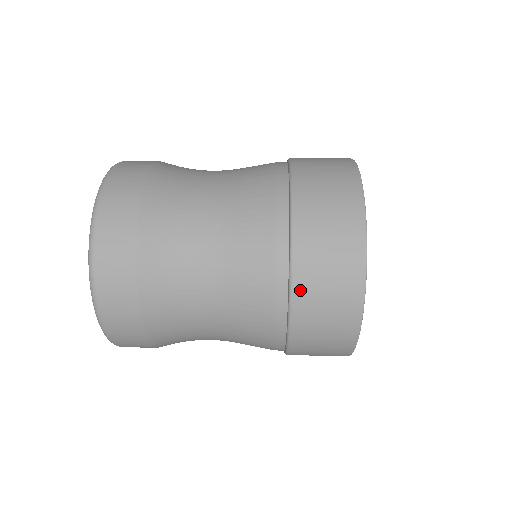
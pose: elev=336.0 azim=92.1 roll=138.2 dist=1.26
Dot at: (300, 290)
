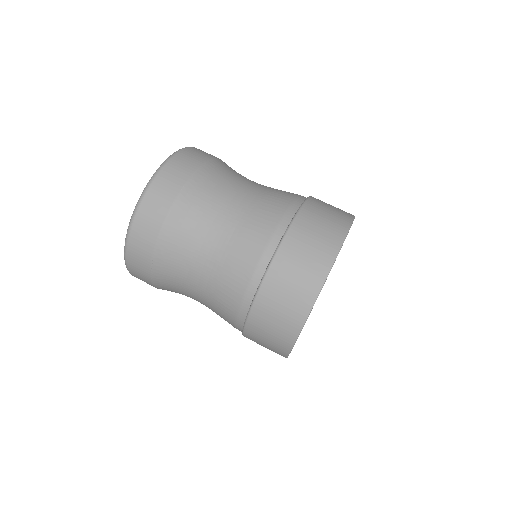
Dot at: (250, 328)
